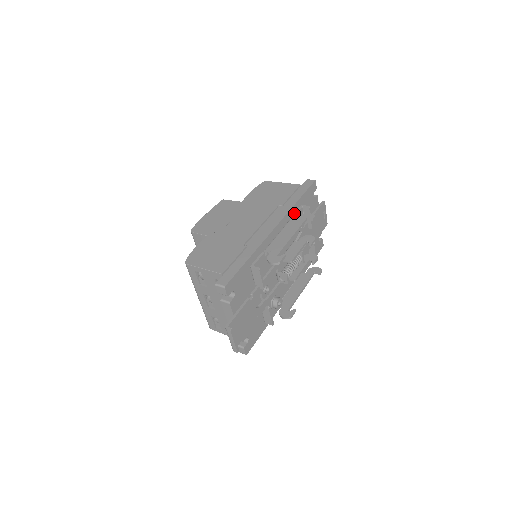
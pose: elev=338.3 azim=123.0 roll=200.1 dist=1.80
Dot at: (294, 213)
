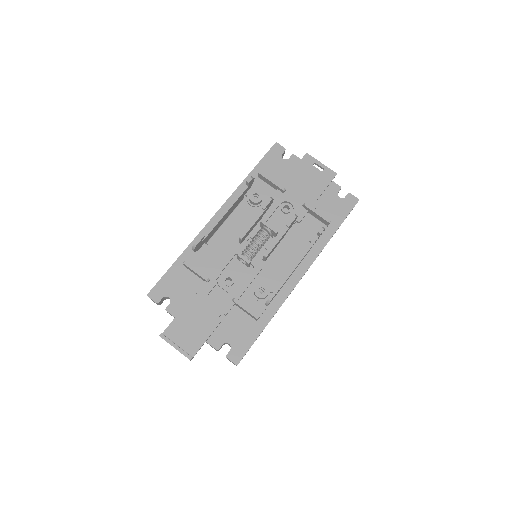
Dot at: occluded
